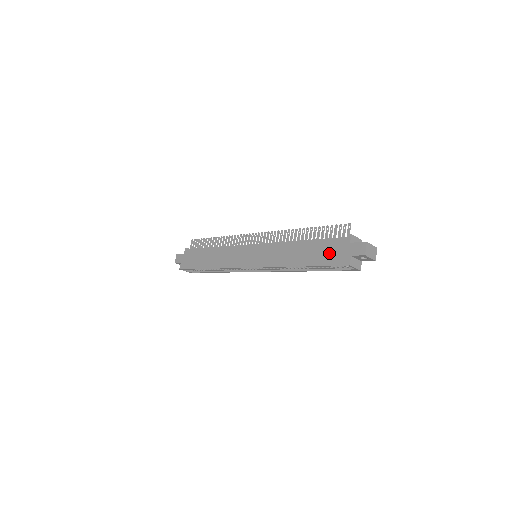
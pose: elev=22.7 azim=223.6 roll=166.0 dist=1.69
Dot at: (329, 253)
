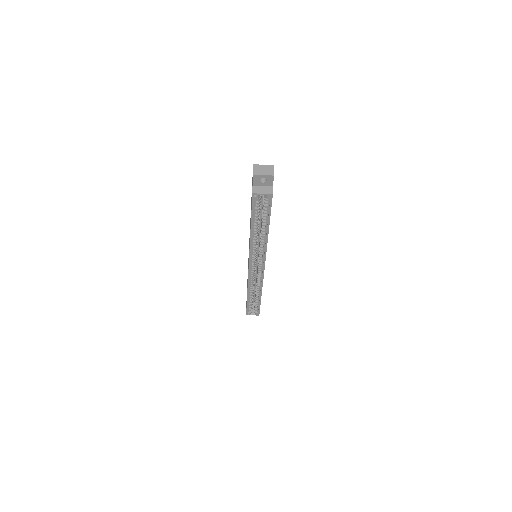
Dot at: occluded
